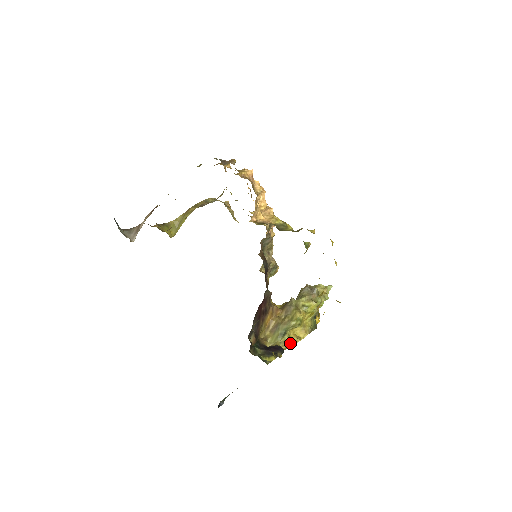
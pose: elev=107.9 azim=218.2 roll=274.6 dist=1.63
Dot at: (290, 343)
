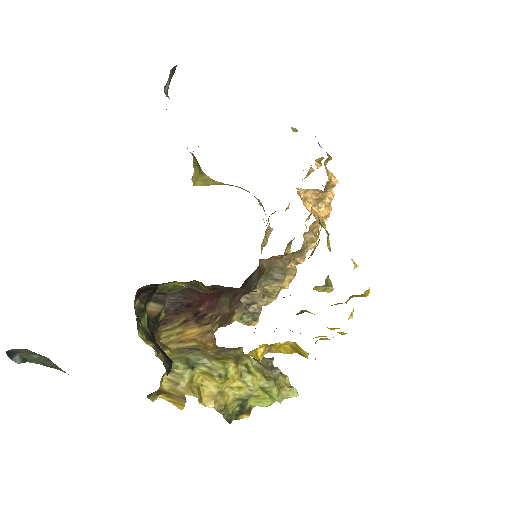
Dot at: (184, 386)
